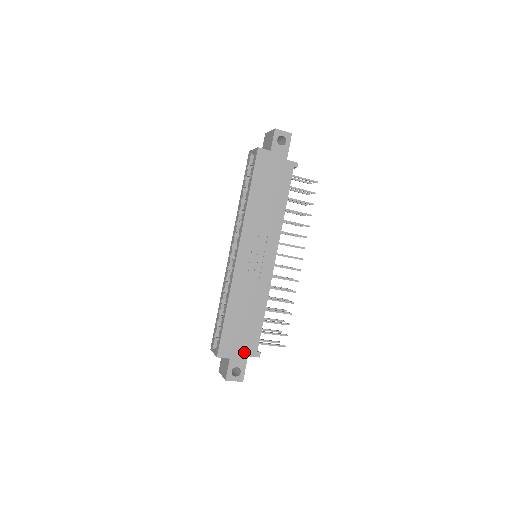
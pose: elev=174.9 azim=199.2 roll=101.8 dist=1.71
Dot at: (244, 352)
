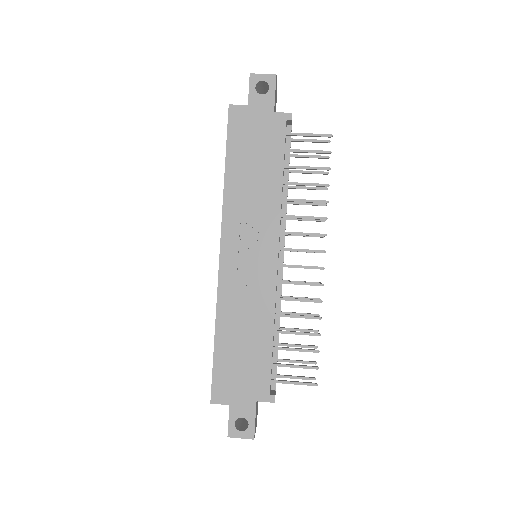
Dot at: (249, 395)
